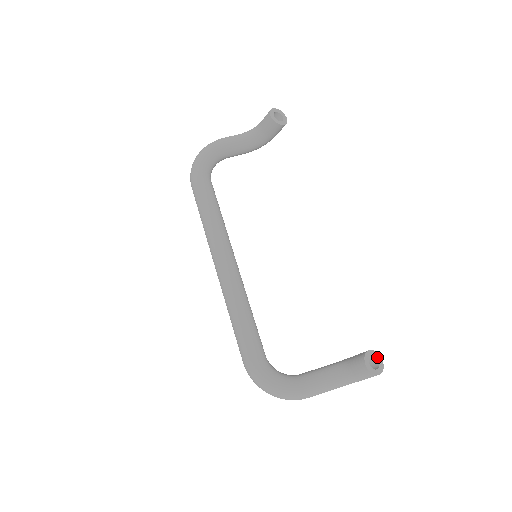
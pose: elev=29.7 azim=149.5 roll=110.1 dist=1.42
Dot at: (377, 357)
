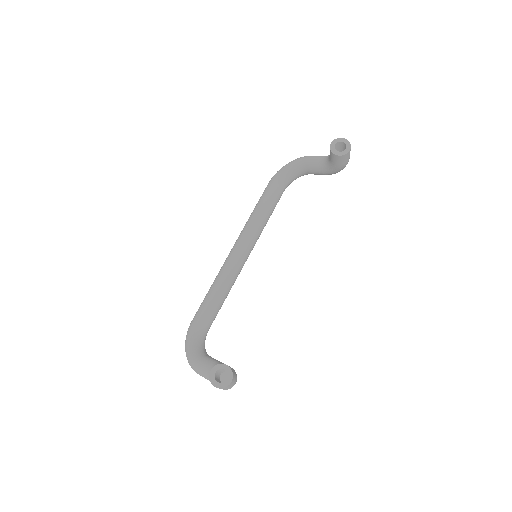
Dot at: (229, 375)
